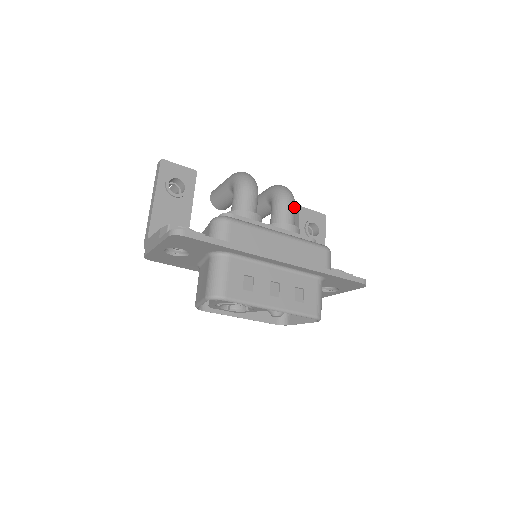
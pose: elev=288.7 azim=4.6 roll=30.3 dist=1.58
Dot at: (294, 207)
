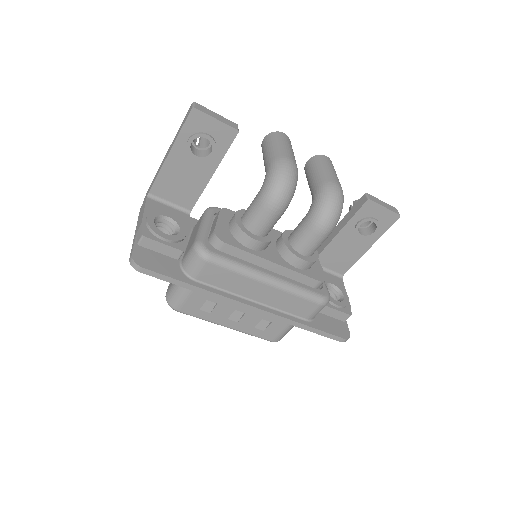
Dot at: (325, 237)
